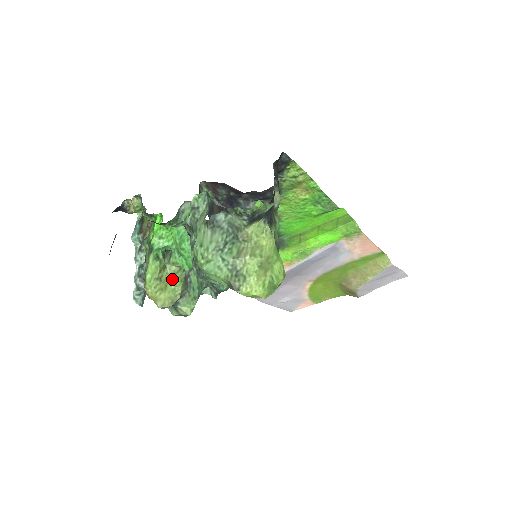
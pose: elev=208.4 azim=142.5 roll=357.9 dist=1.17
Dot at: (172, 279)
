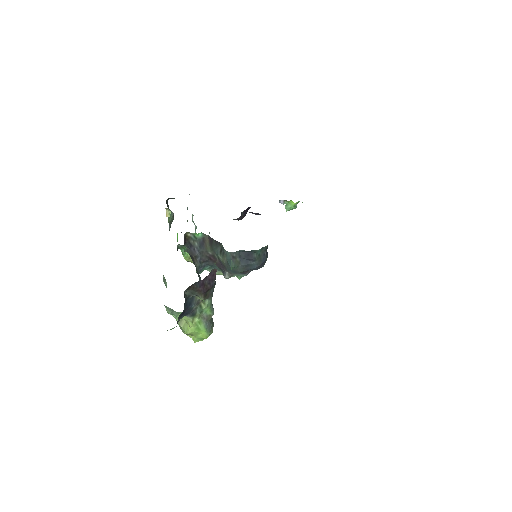
Dot at: occluded
